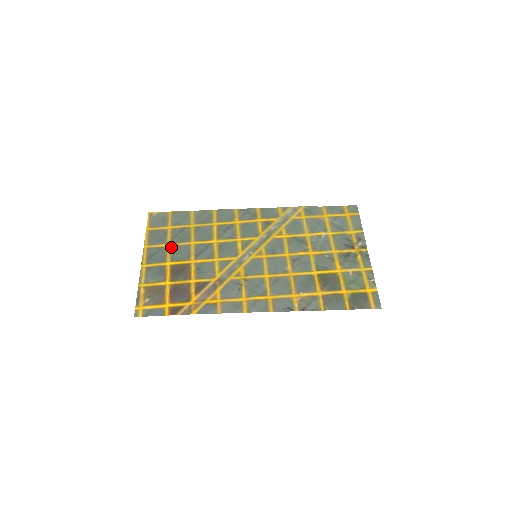
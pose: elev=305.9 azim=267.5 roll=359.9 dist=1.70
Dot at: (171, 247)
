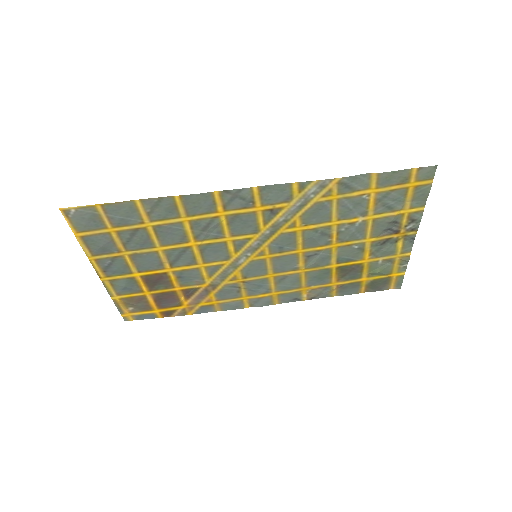
Dot at: (129, 256)
